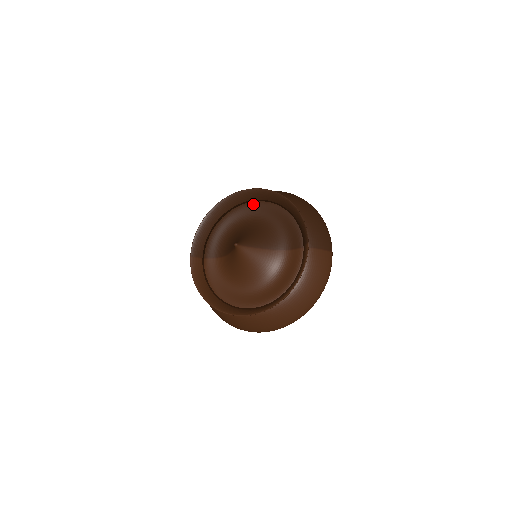
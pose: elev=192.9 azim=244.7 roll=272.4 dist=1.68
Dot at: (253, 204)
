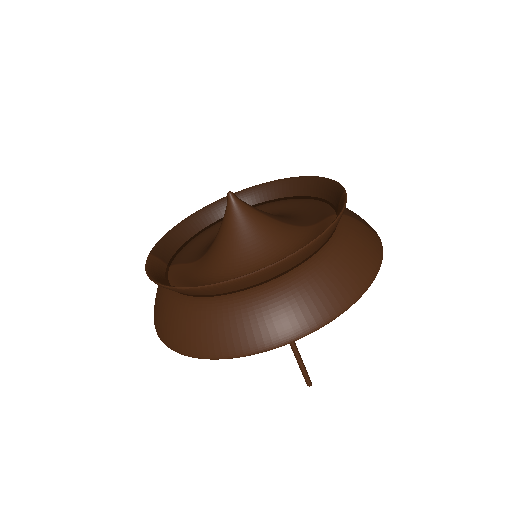
Dot at: occluded
